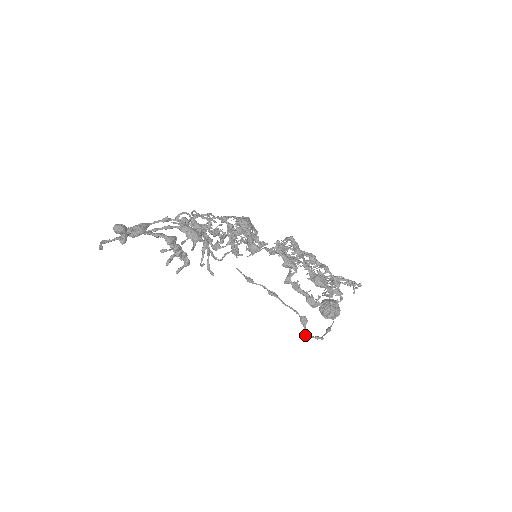
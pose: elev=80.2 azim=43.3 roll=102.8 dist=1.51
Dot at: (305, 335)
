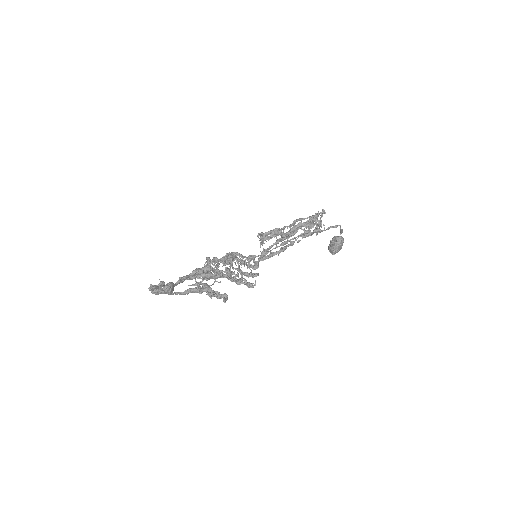
Dot at: occluded
